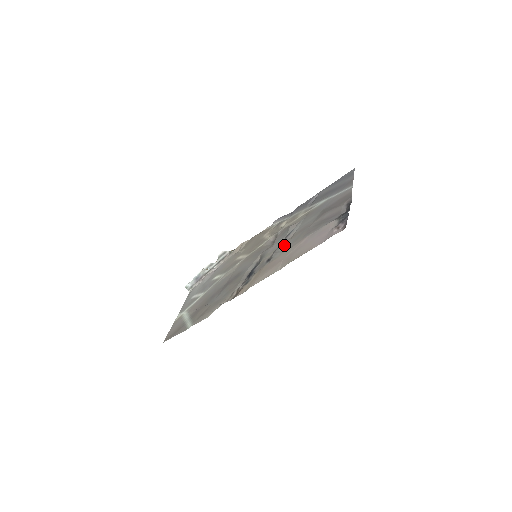
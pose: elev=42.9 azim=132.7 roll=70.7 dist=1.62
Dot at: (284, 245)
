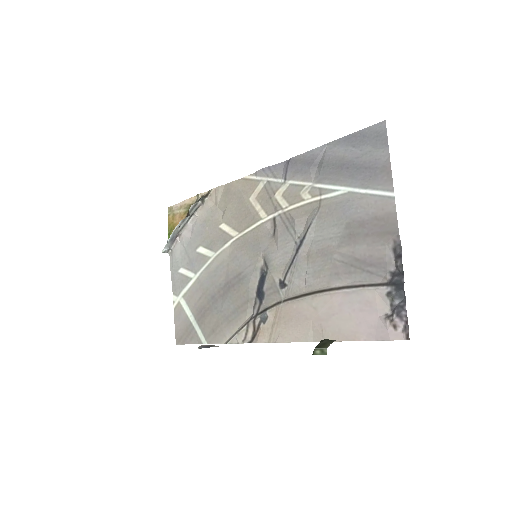
Dot at: (300, 270)
